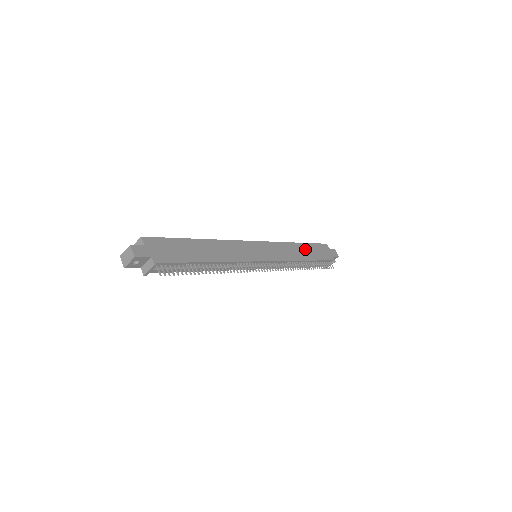
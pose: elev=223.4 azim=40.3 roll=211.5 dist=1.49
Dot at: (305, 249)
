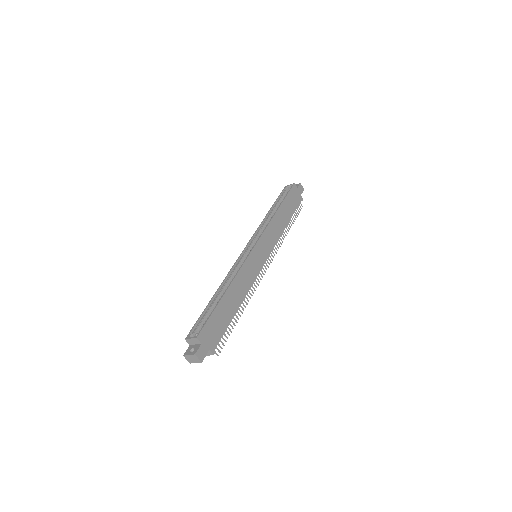
Dot at: (284, 211)
